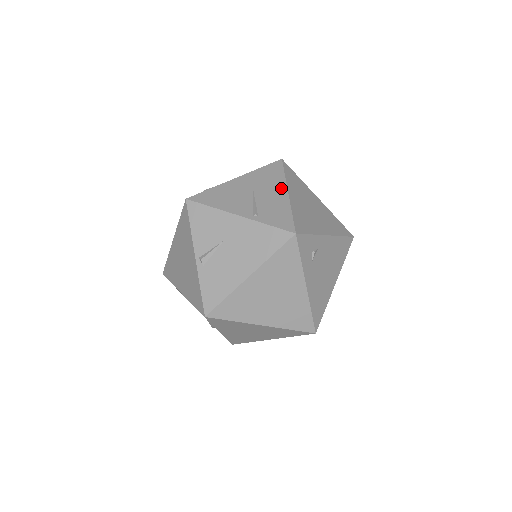
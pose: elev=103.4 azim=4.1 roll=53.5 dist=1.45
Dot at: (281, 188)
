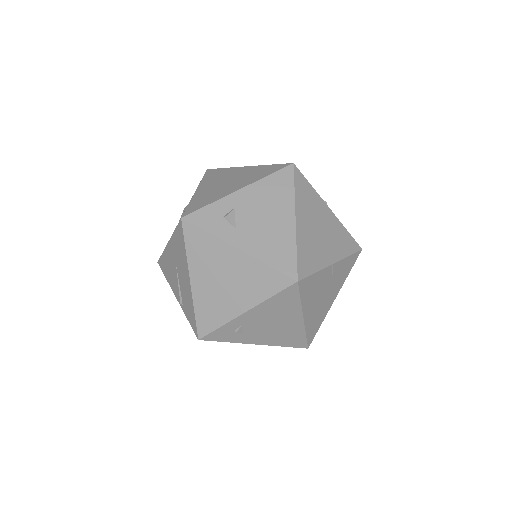
Dot at: (186, 272)
